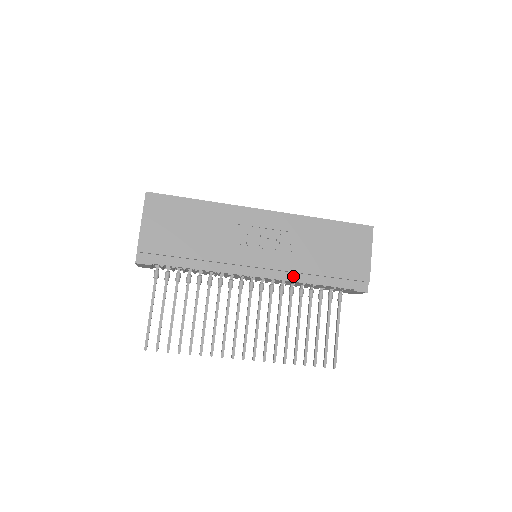
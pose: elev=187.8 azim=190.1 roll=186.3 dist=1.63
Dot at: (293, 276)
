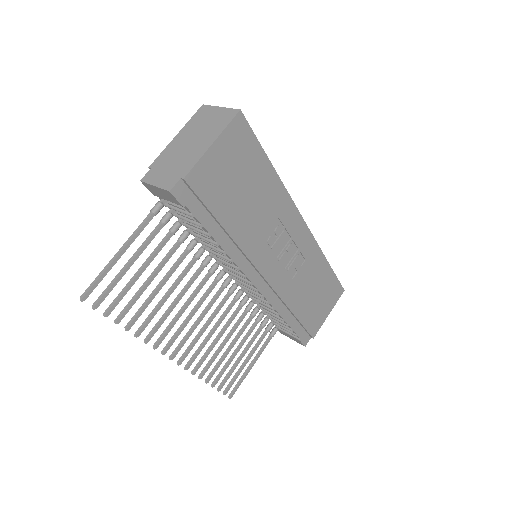
Dot at: (277, 302)
